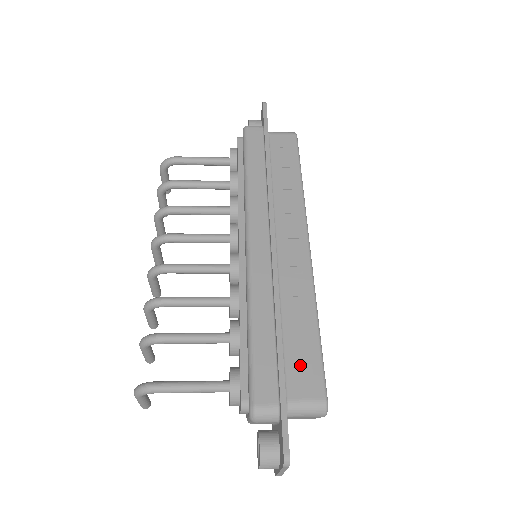
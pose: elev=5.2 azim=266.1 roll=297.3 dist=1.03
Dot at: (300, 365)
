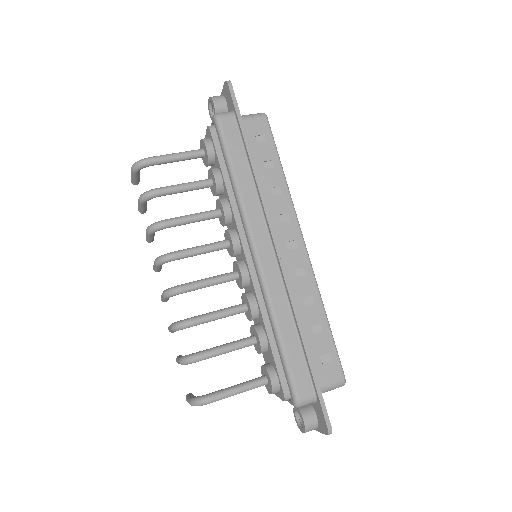
Dot at: (321, 356)
